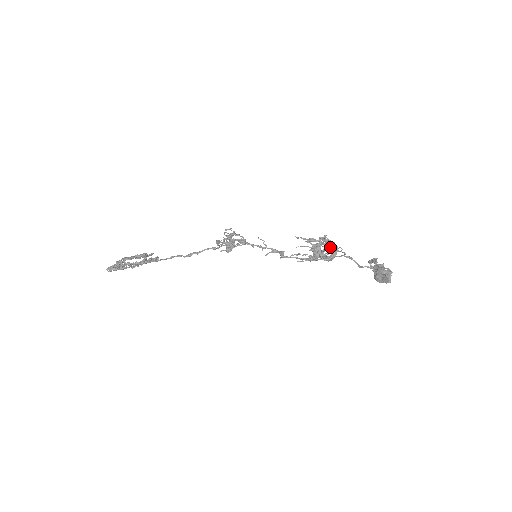
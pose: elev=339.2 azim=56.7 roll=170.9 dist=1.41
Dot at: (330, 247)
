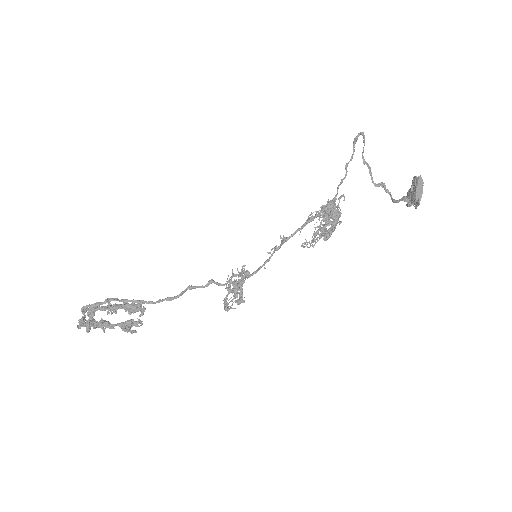
Dot at: occluded
